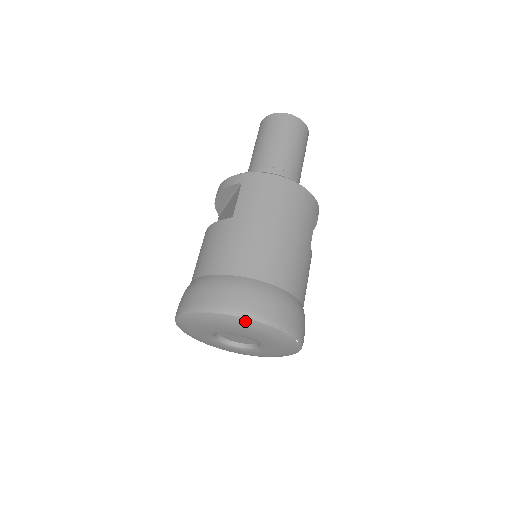
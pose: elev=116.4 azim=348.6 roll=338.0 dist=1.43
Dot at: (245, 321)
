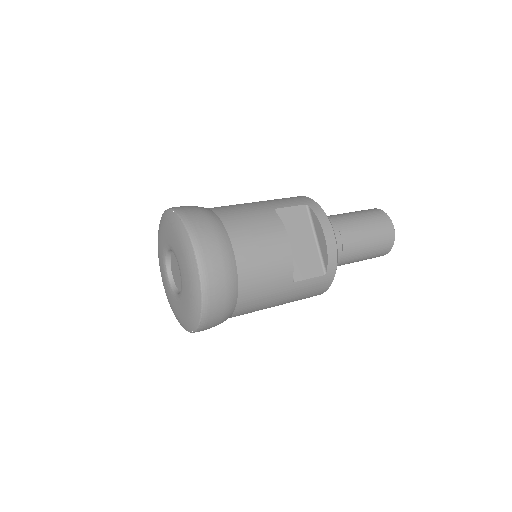
Dot at: occluded
